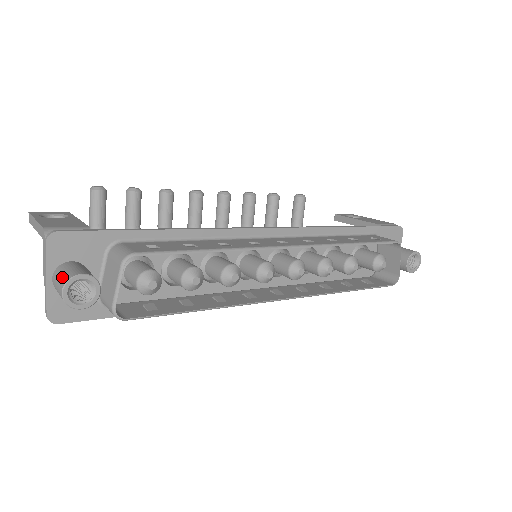
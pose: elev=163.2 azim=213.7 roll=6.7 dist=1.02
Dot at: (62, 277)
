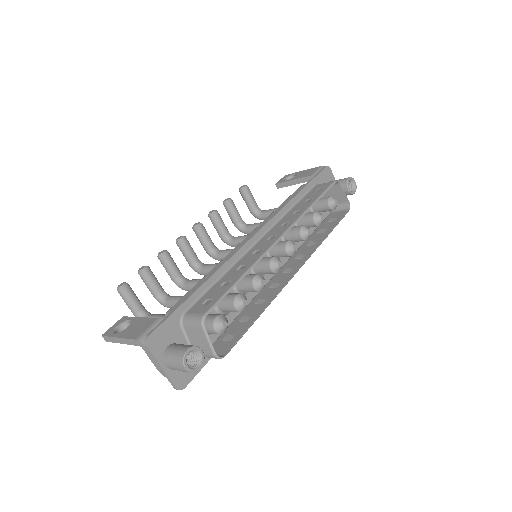
Dot at: (176, 360)
